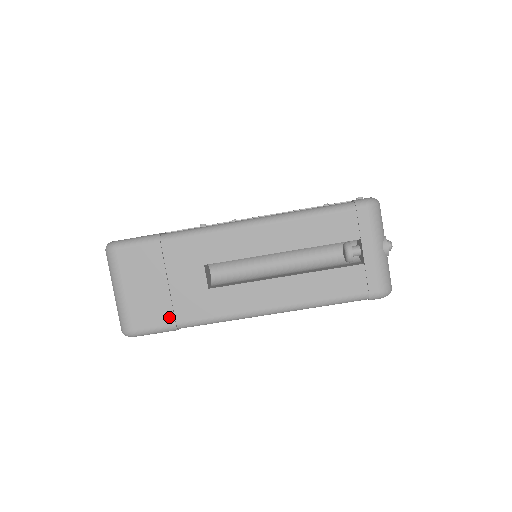
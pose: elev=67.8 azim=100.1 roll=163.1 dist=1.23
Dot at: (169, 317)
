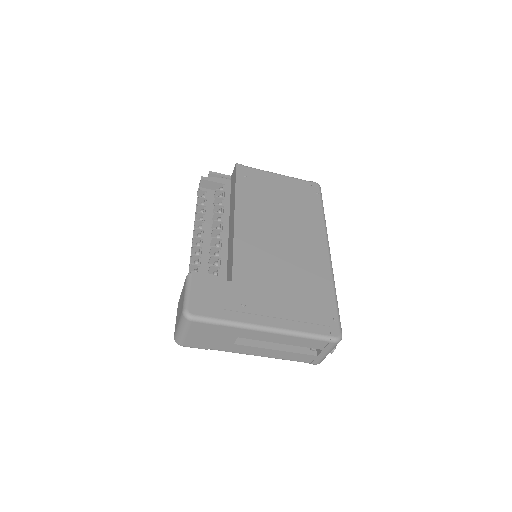
Dot at: (206, 347)
